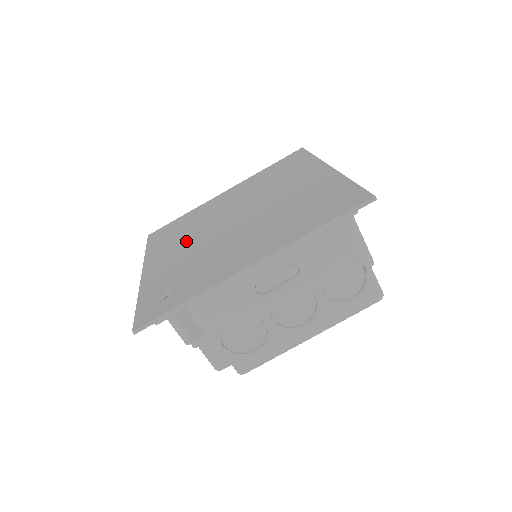
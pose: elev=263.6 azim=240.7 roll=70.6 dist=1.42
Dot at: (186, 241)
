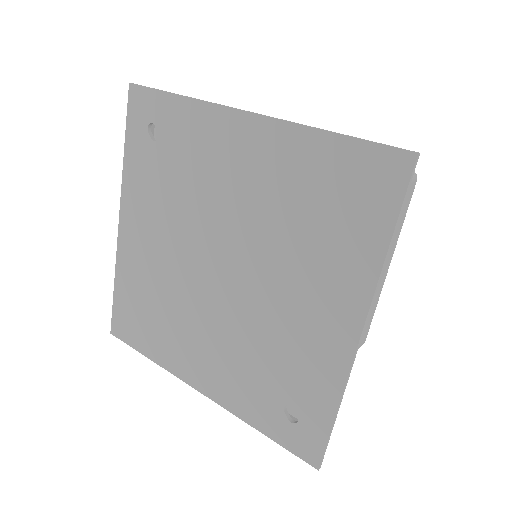
Dot at: (192, 327)
